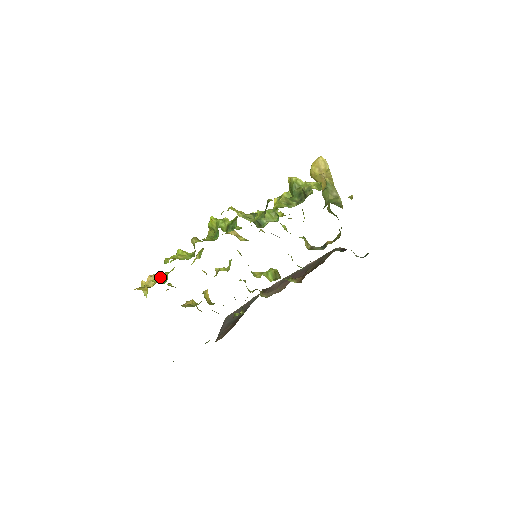
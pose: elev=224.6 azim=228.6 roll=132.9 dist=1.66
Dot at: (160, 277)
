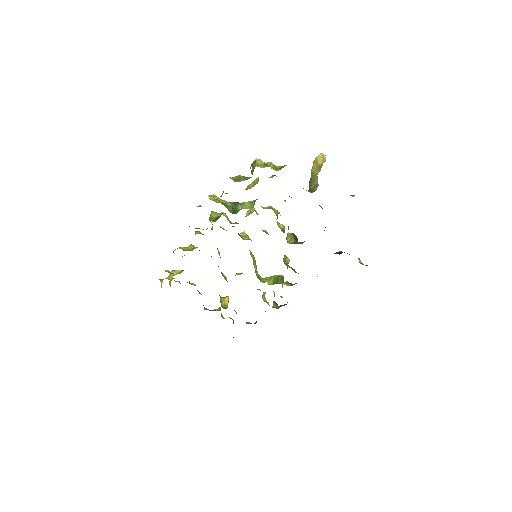
Dot at: (179, 272)
